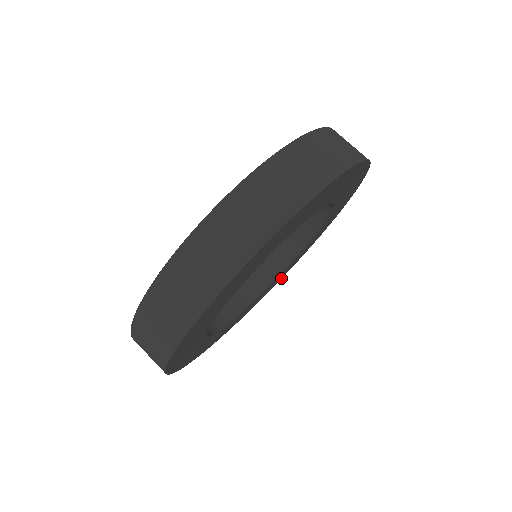
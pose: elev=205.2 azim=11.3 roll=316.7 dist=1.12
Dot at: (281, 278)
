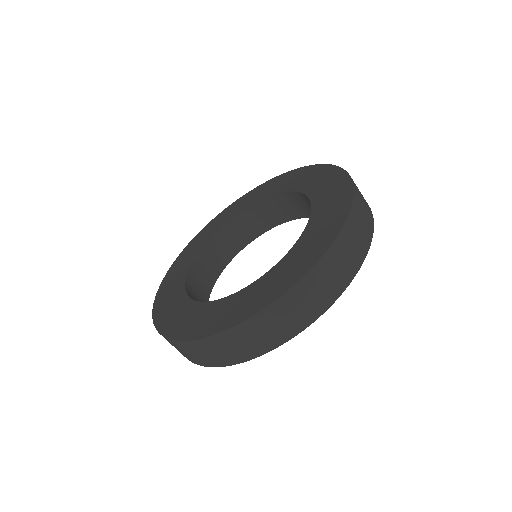
Dot at: occluded
